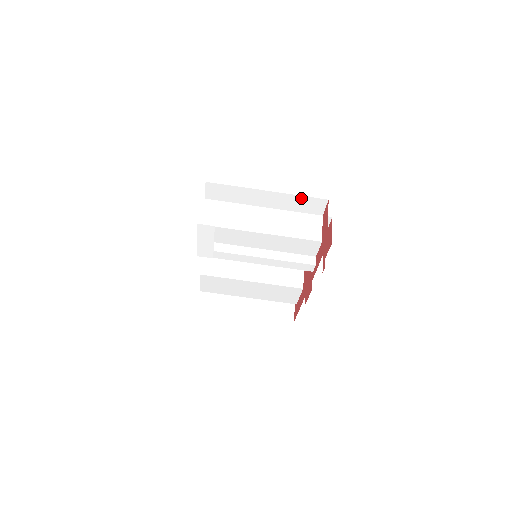
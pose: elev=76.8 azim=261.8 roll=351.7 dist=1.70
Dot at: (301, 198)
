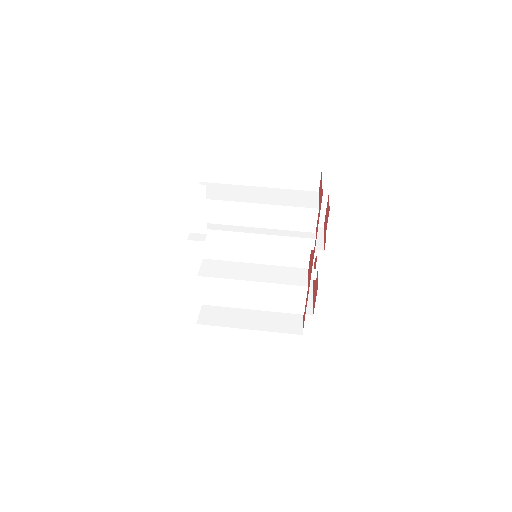
Dot at: (294, 170)
